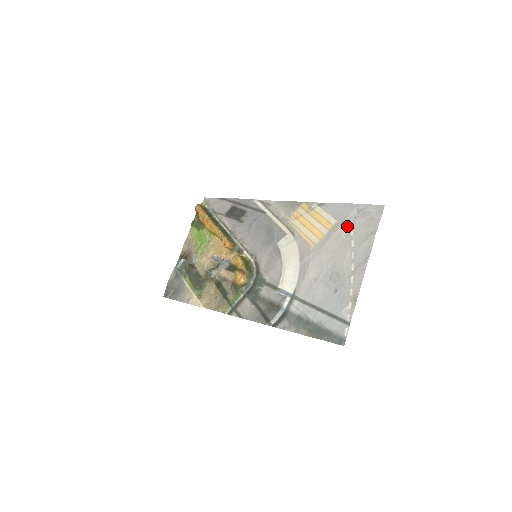
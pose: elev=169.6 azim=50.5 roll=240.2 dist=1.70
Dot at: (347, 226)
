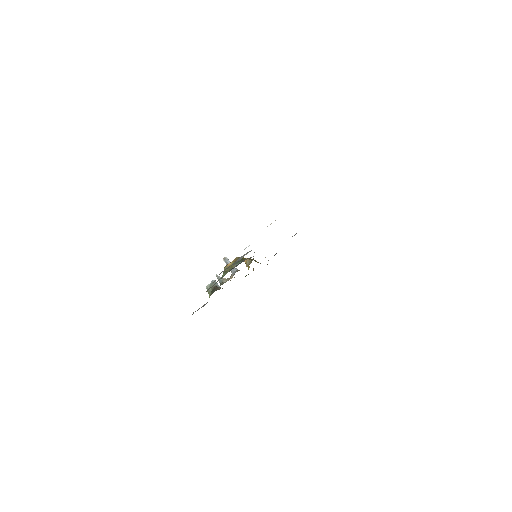
Dot at: occluded
